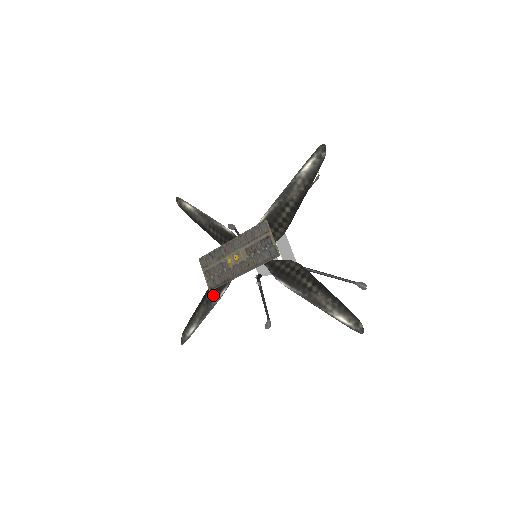
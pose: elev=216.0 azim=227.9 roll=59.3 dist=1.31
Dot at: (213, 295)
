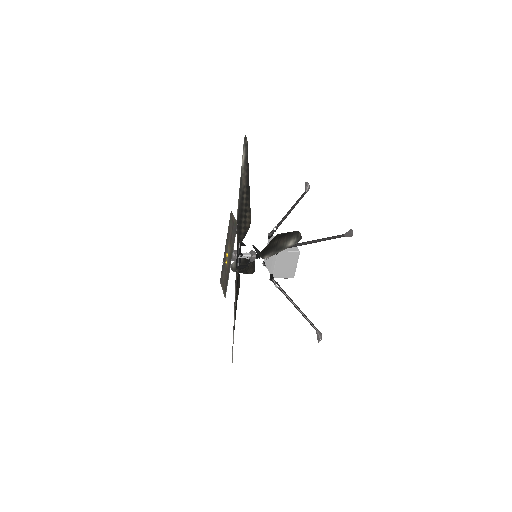
Dot at: occluded
